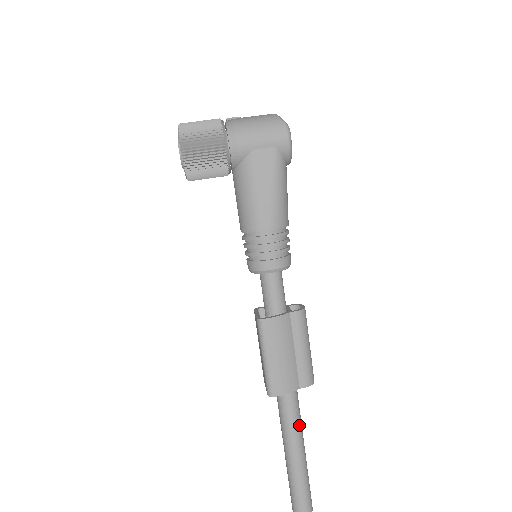
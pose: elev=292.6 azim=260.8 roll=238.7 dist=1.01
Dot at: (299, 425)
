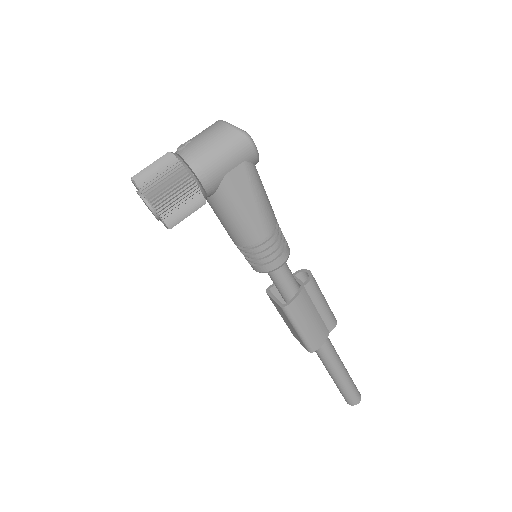
Dot at: (336, 354)
